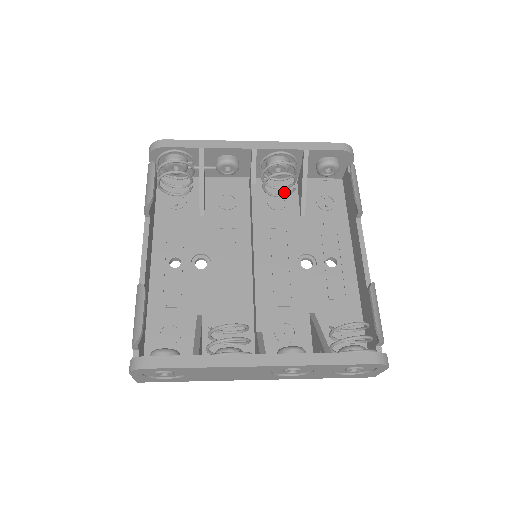
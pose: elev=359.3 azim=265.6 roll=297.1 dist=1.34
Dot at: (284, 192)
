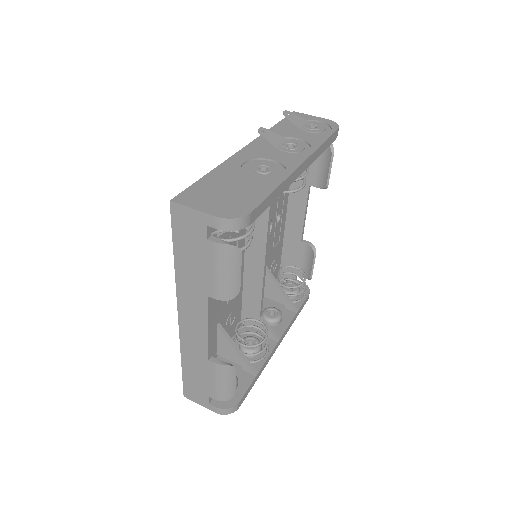
Dot at: occluded
